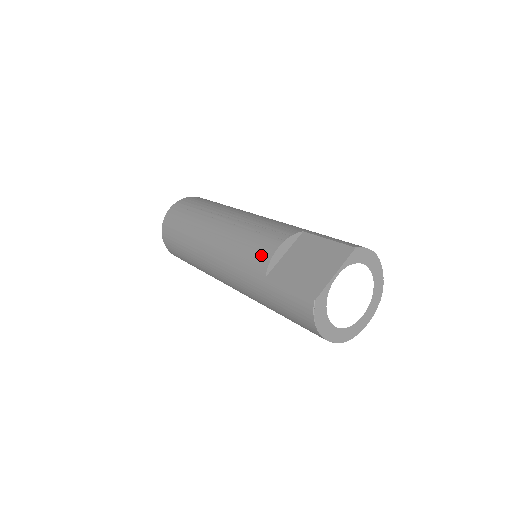
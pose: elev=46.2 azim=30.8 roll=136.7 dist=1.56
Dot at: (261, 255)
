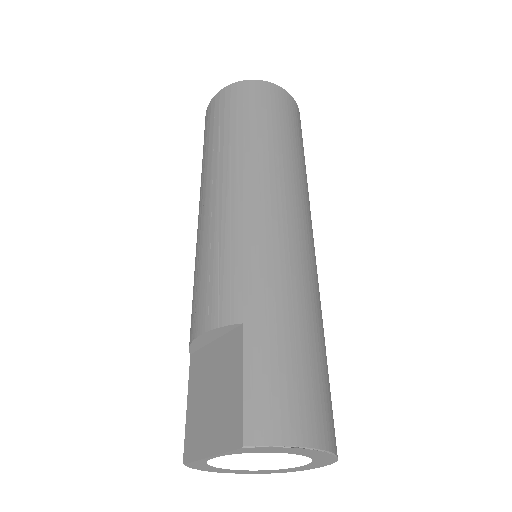
Dot at: (191, 322)
